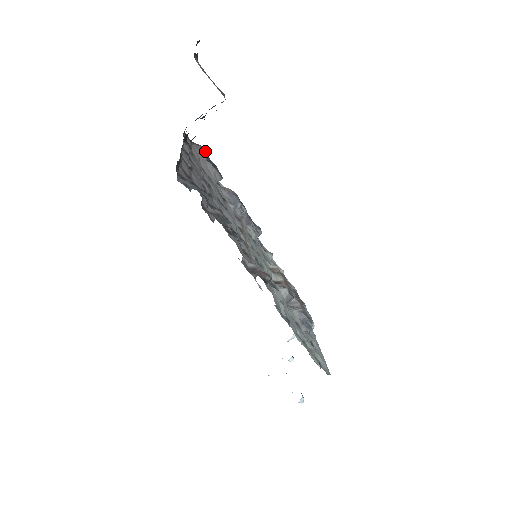
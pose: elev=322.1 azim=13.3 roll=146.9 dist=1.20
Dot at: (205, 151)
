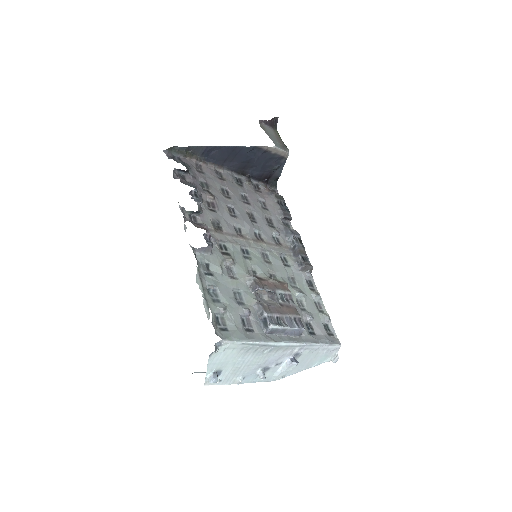
Dot at: (283, 199)
